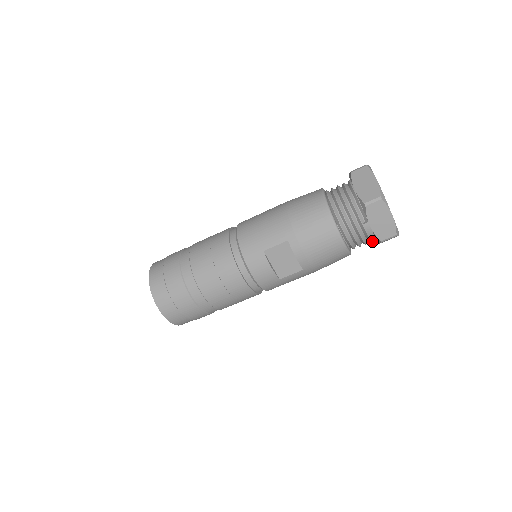
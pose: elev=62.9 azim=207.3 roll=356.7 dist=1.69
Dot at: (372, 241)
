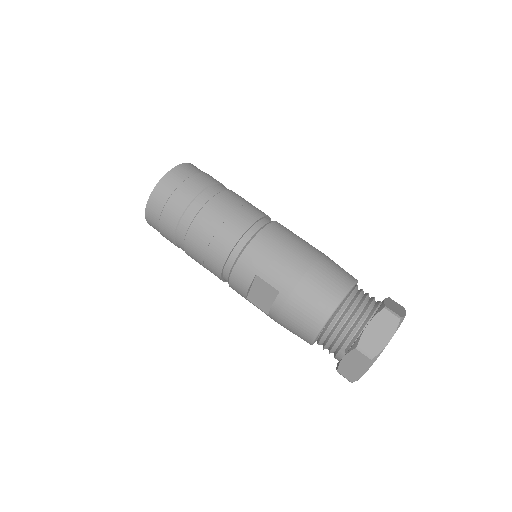
Dot at: occluded
